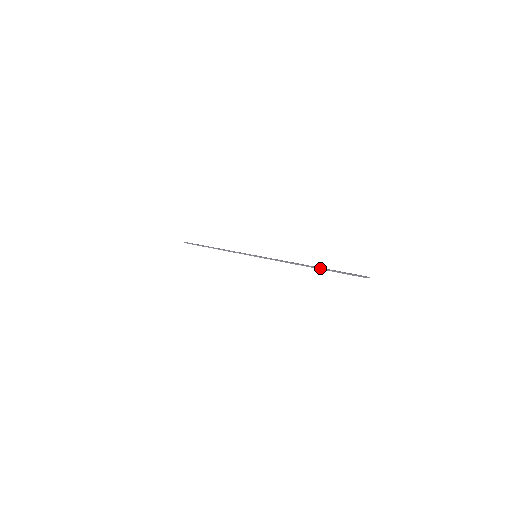
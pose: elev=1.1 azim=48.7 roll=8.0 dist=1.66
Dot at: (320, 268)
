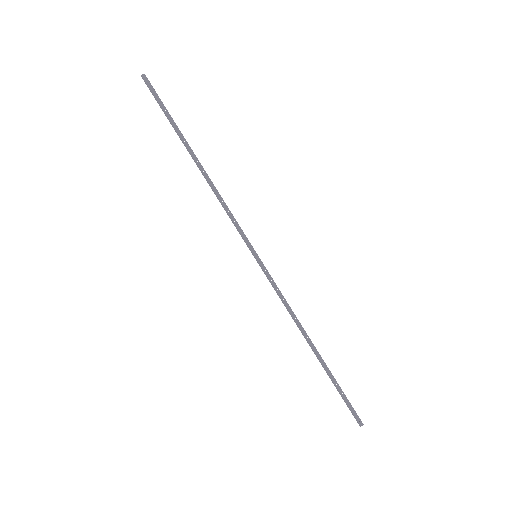
Dot at: (323, 367)
